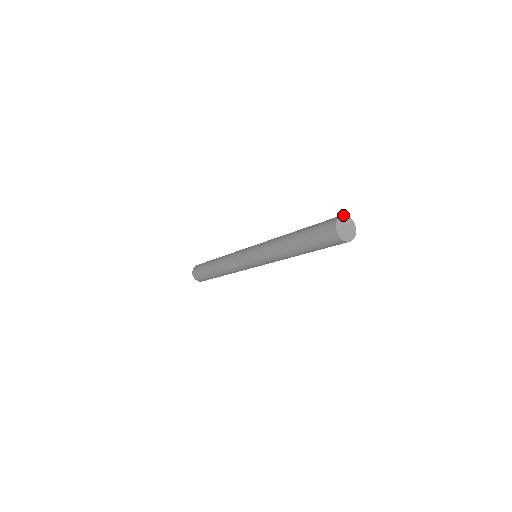
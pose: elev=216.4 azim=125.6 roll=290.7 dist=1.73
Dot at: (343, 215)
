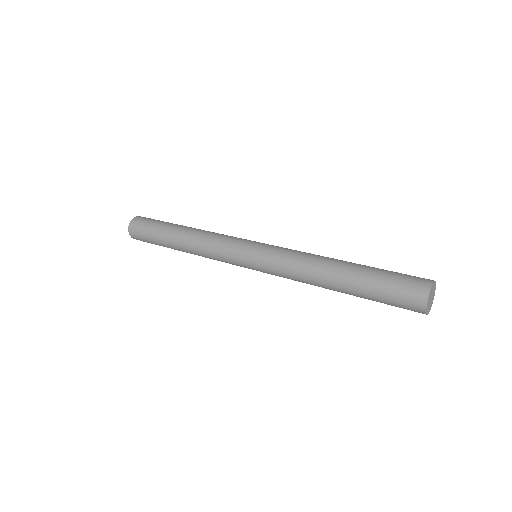
Dot at: (434, 281)
